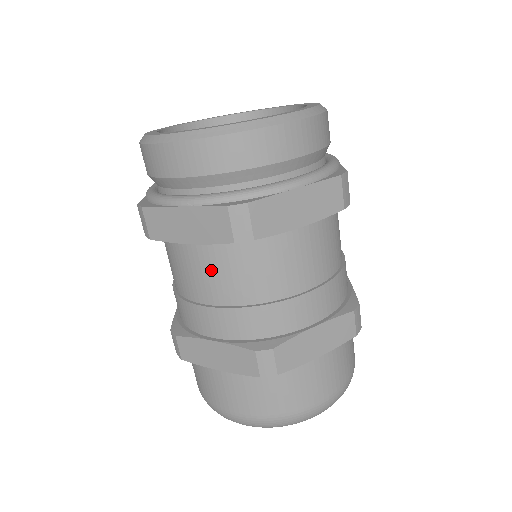
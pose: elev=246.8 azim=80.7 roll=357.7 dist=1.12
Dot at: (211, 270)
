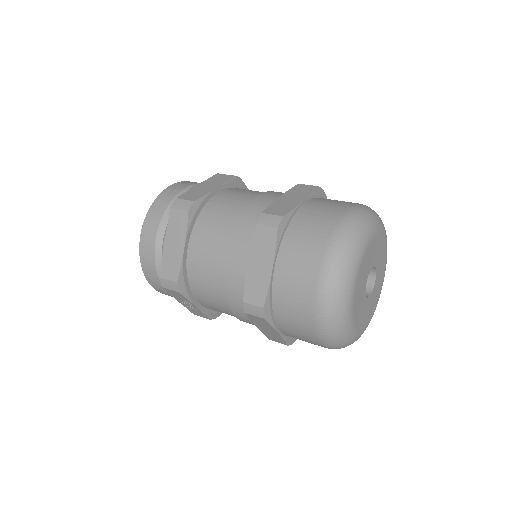
Dot at: (206, 244)
